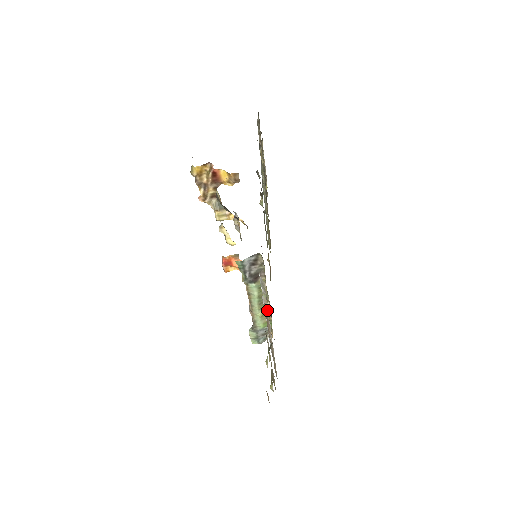
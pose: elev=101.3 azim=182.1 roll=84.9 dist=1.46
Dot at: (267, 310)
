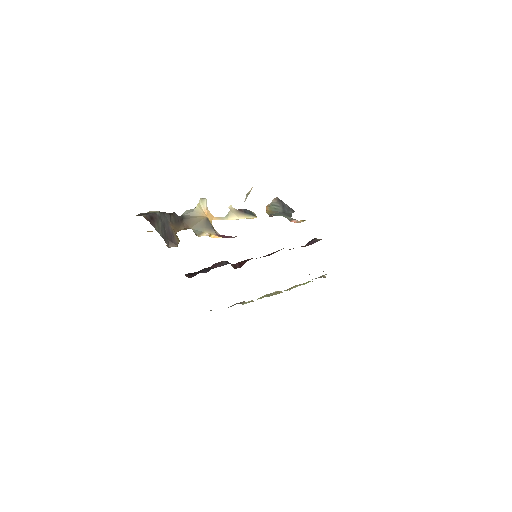
Dot at: occluded
